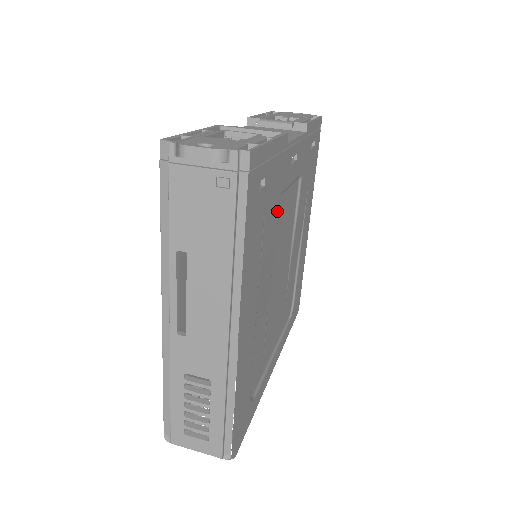
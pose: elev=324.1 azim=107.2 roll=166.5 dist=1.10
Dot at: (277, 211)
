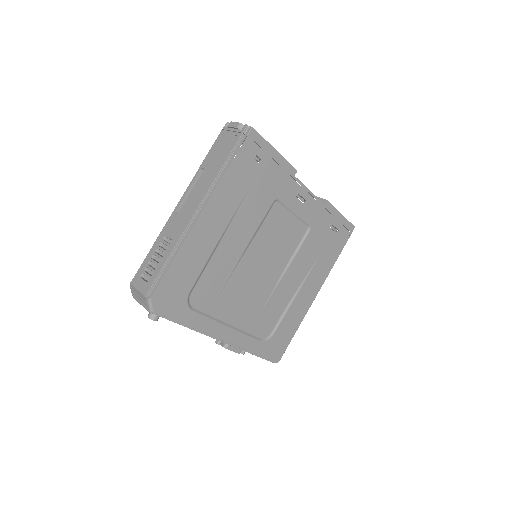
Dot at: (269, 203)
